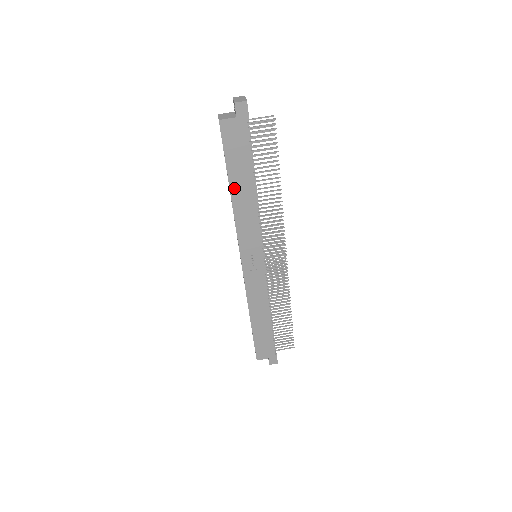
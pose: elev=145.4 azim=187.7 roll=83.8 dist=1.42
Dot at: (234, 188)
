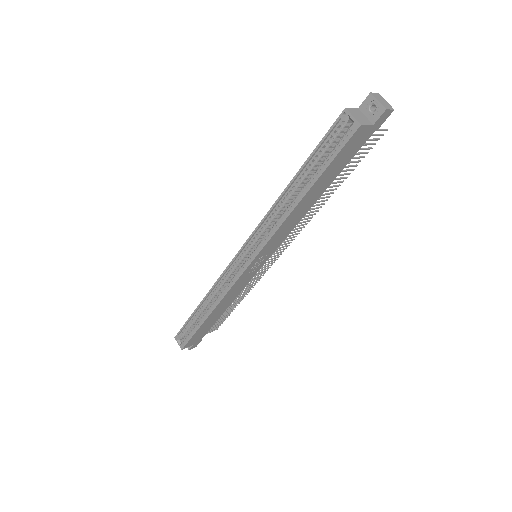
Dot at: (307, 196)
